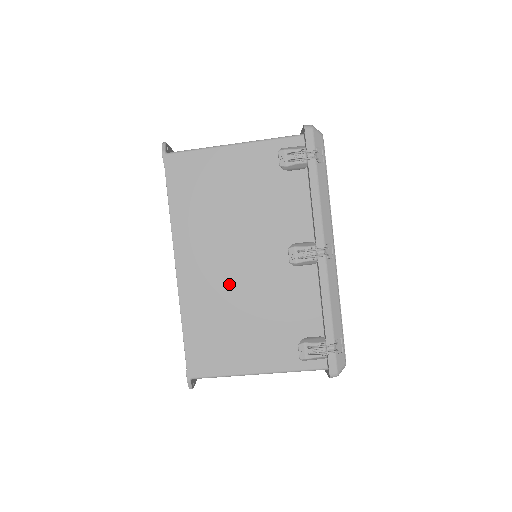
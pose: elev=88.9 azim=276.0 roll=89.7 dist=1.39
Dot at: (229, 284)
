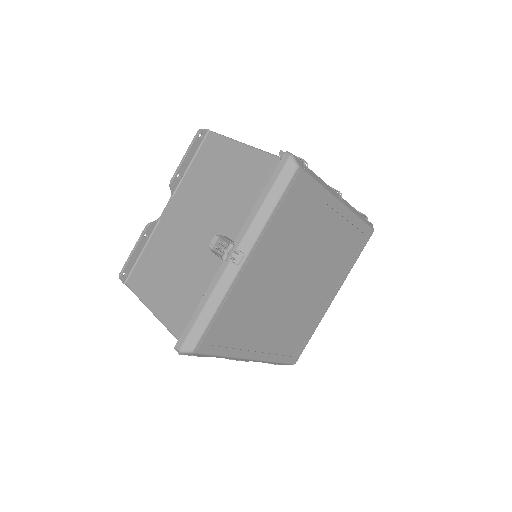
Dot at: occluded
